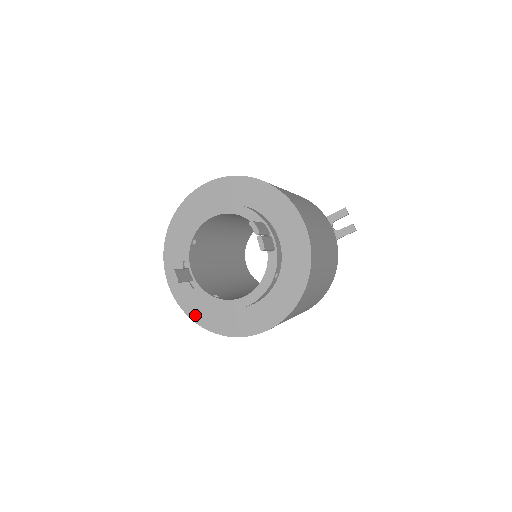
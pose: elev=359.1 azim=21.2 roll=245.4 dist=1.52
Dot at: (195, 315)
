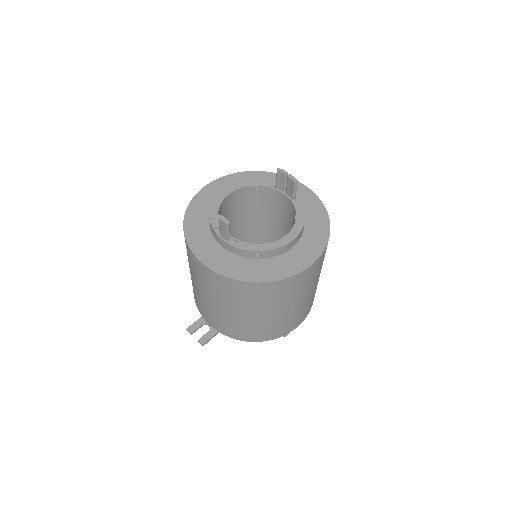
Dot at: (239, 275)
